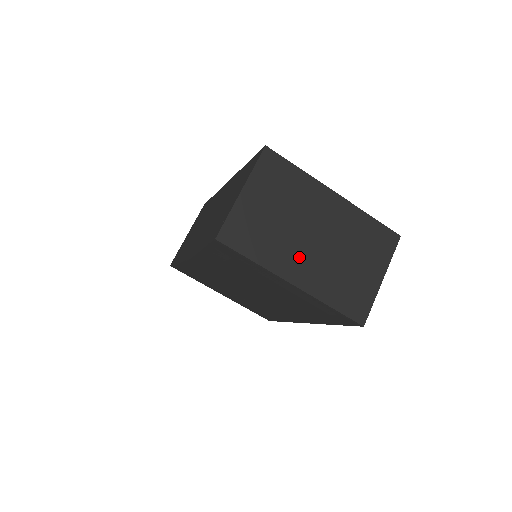
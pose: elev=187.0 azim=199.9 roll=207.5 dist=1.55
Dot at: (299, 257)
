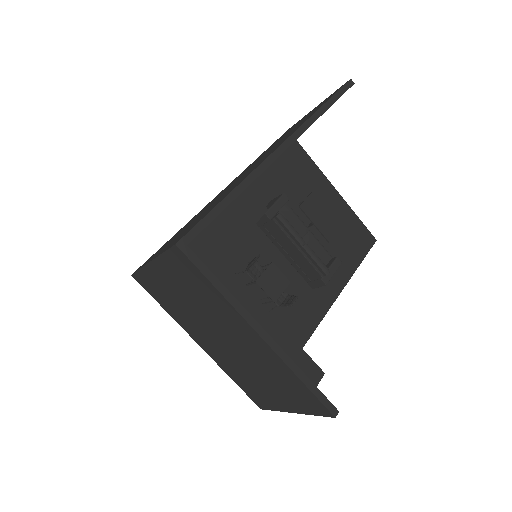
Dot at: (206, 337)
